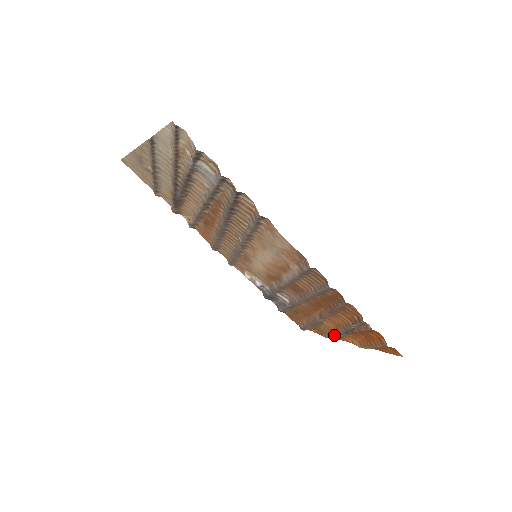
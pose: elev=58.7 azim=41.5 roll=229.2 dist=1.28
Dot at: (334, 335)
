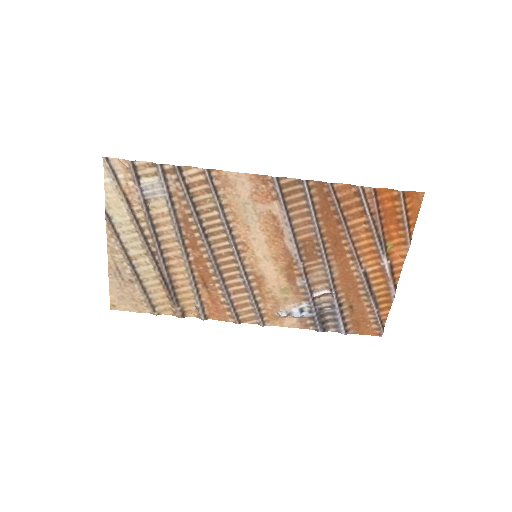
Dot at: (387, 272)
